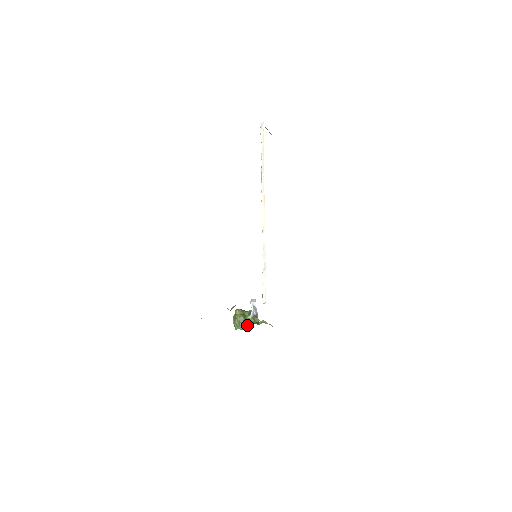
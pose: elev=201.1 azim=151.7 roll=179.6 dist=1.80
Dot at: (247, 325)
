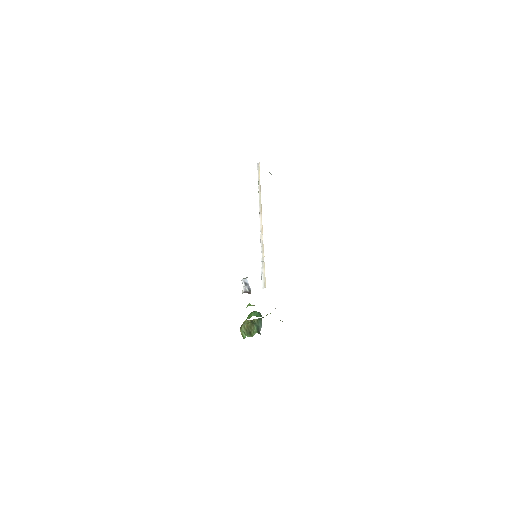
Dot at: (256, 331)
